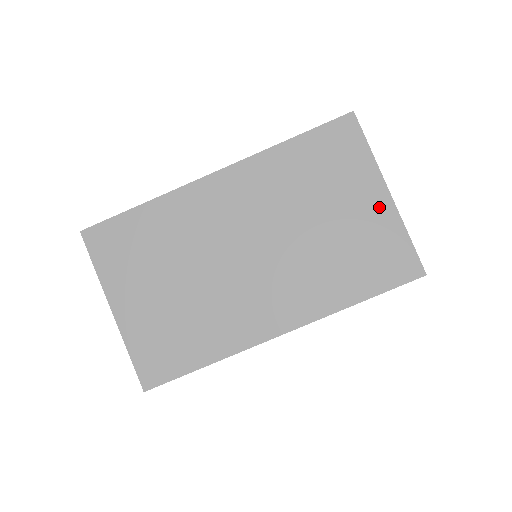
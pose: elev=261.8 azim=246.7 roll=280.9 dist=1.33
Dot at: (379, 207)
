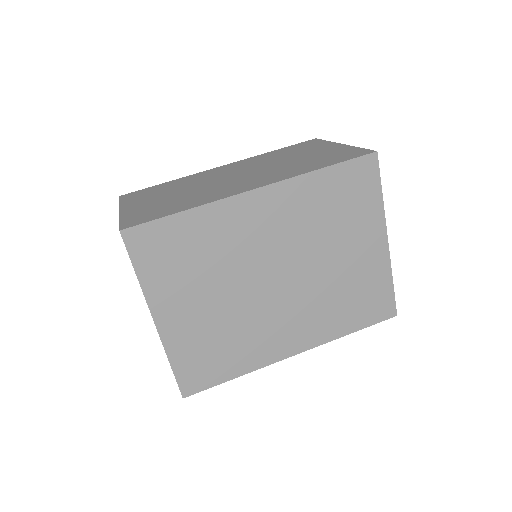
Dot at: (335, 148)
